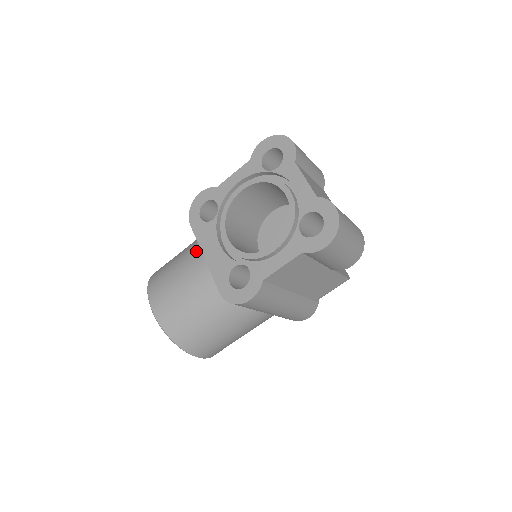
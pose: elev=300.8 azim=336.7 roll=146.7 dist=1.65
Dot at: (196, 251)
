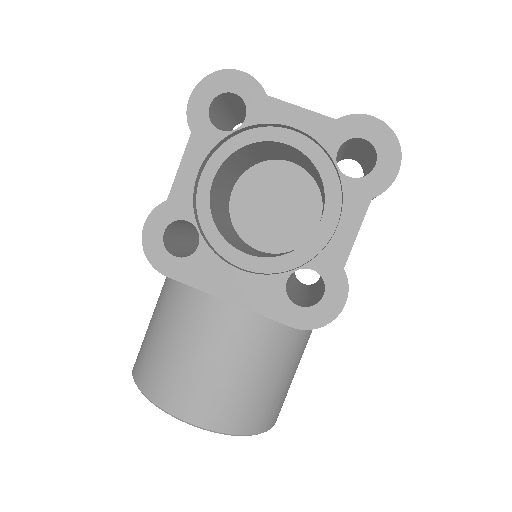
Dot at: (195, 304)
